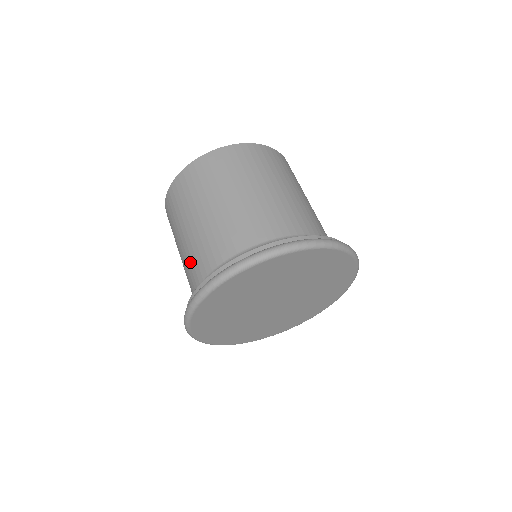
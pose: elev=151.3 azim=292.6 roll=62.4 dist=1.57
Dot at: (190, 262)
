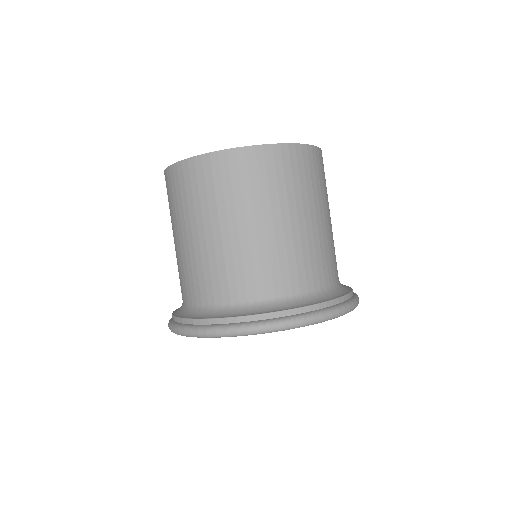
Dot at: (199, 270)
